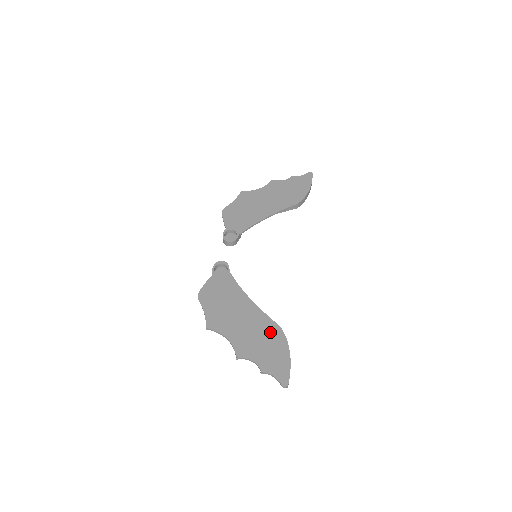
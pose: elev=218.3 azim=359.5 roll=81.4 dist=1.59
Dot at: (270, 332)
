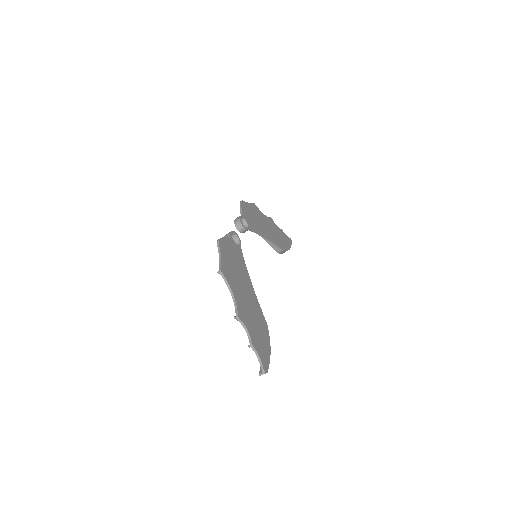
Dot at: (261, 320)
